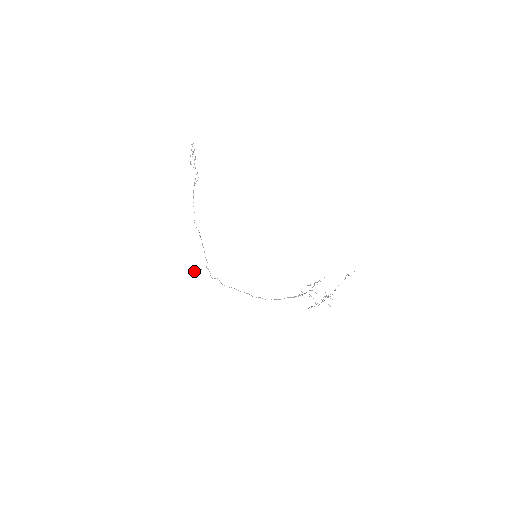
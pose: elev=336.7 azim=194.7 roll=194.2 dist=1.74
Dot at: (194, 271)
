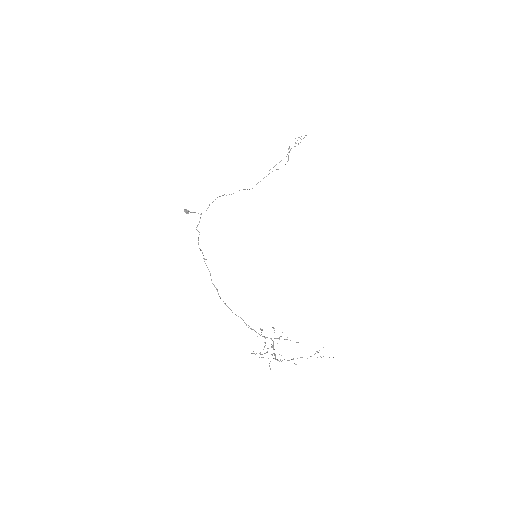
Dot at: occluded
